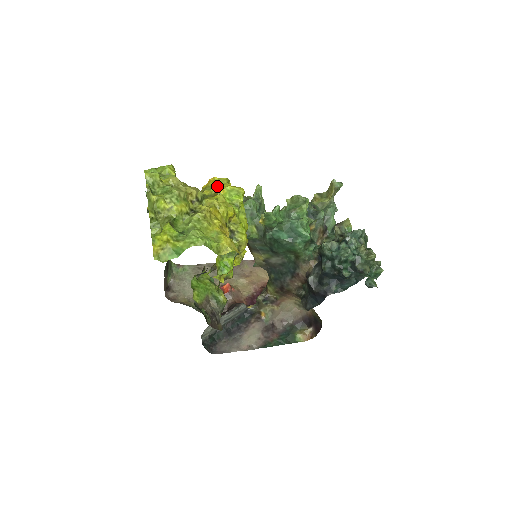
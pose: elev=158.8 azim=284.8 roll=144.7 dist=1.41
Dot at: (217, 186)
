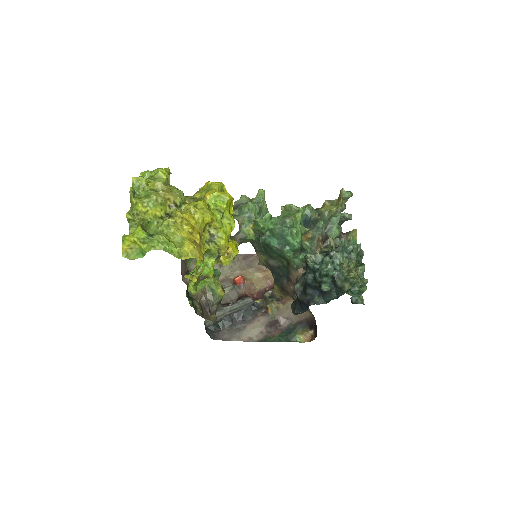
Dot at: (207, 190)
